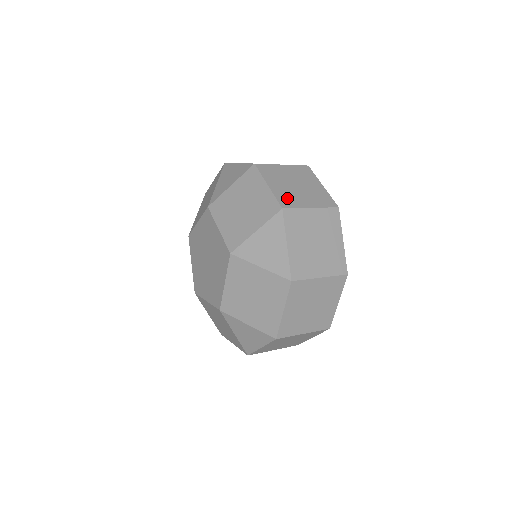
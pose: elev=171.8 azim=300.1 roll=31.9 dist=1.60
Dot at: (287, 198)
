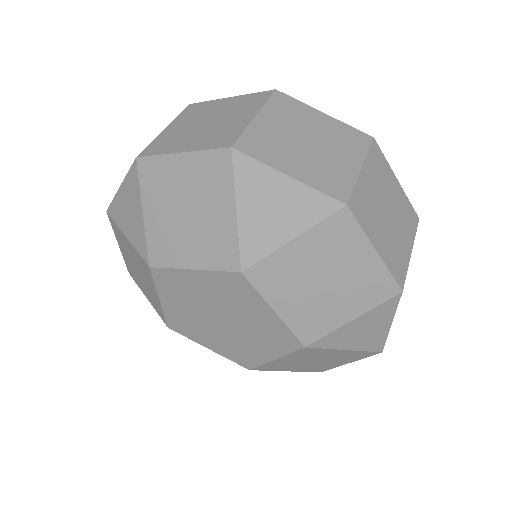
Dot at: (218, 137)
